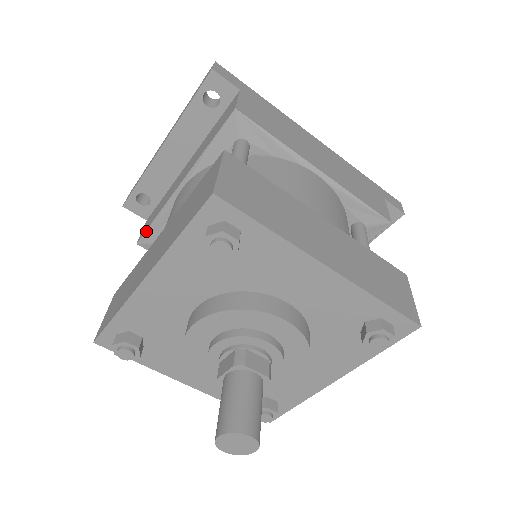
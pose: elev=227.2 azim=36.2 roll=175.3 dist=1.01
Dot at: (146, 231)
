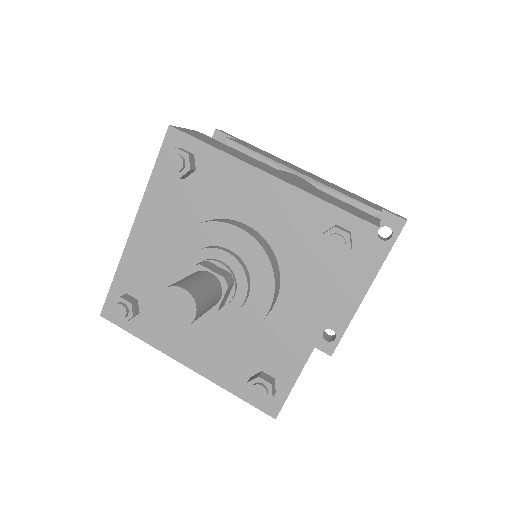
Dot at: occluded
